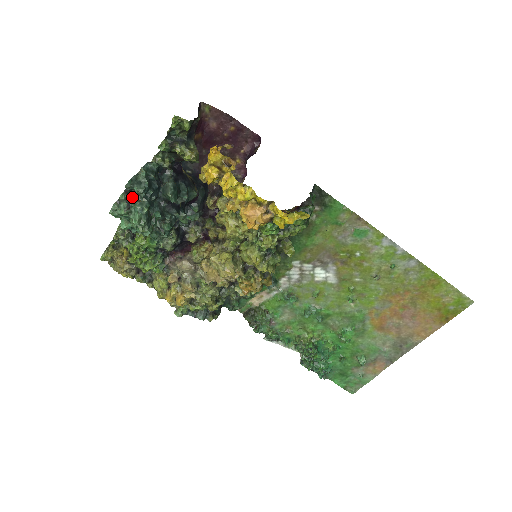
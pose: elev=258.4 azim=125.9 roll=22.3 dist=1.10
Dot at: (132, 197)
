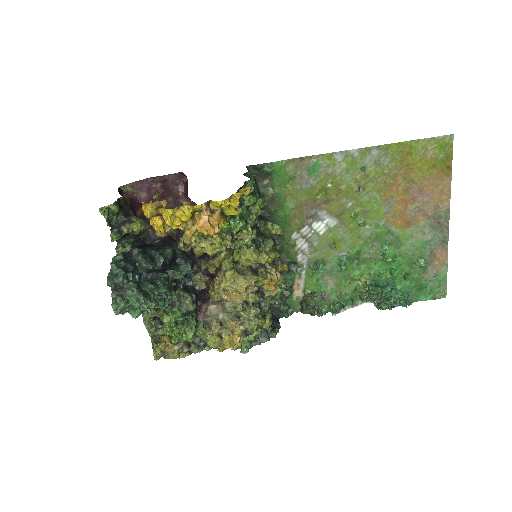
Dot at: (121, 290)
